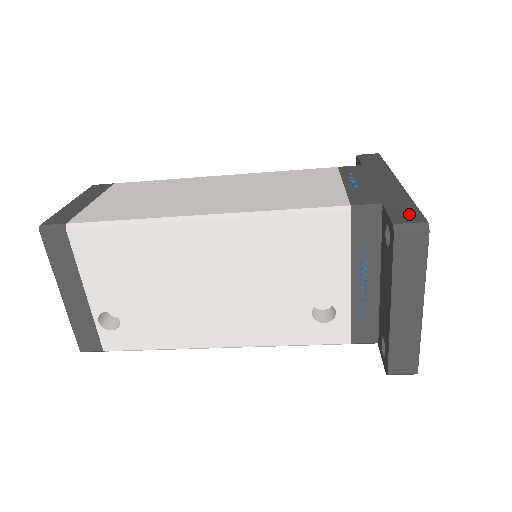
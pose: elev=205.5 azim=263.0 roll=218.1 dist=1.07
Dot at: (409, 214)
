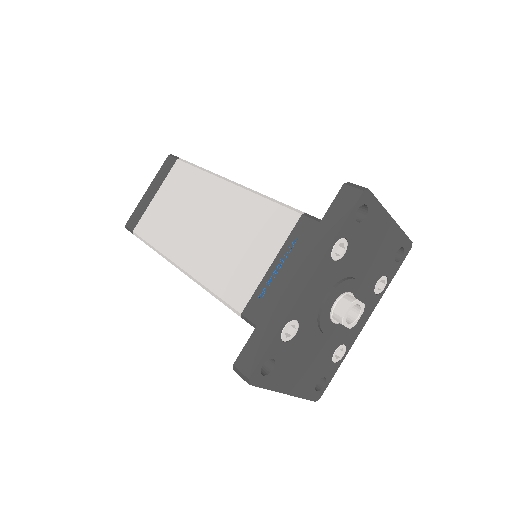
Dot at: (251, 358)
